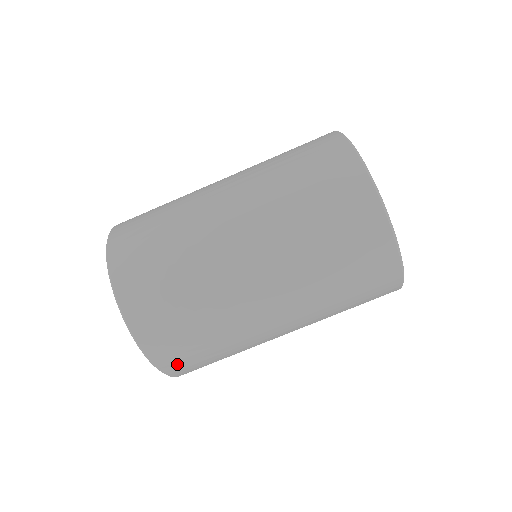
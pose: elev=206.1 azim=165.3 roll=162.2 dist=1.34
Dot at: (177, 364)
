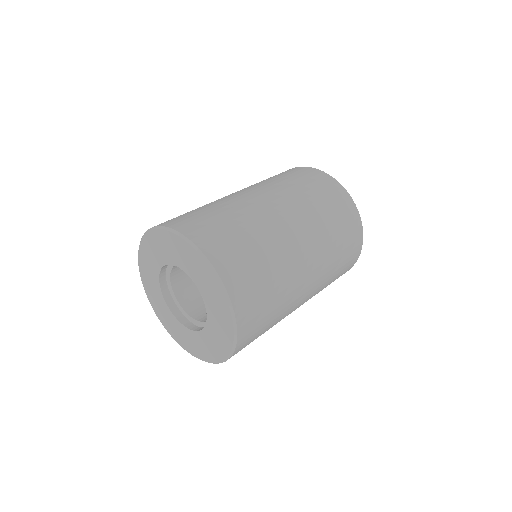
Dot at: (243, 295)
